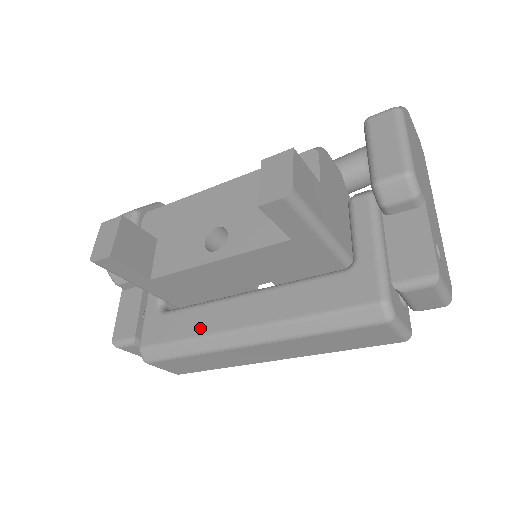
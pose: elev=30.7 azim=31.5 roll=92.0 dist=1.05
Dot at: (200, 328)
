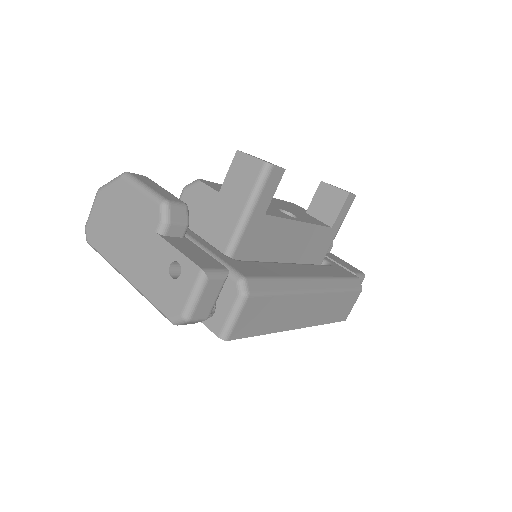
Dot at: (285, 273)
